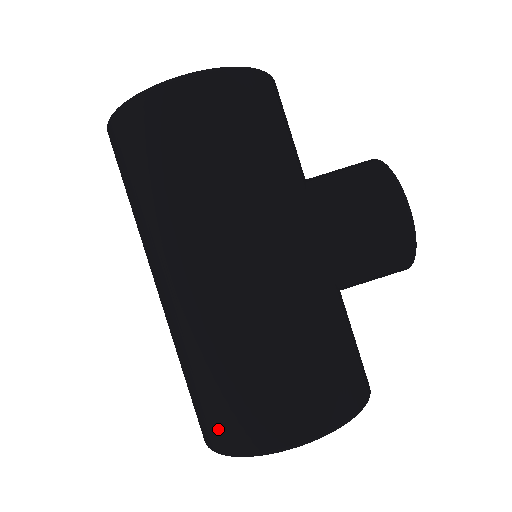
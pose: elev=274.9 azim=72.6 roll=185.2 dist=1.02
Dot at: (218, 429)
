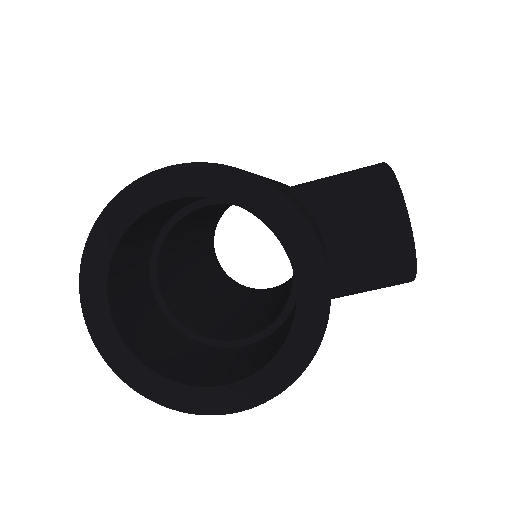
Dot at: occluded
